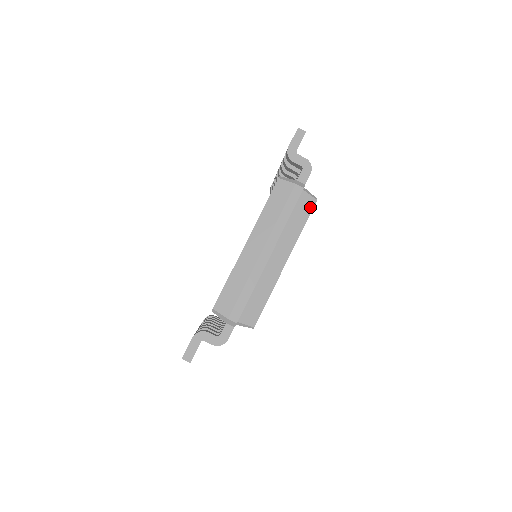
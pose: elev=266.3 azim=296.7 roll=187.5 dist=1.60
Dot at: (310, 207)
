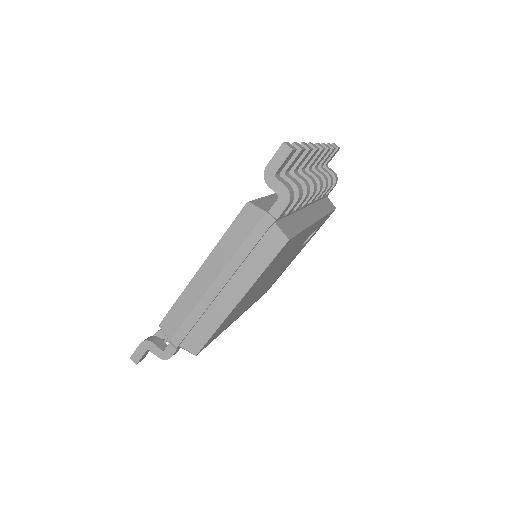
Dot at: (277, 248)
